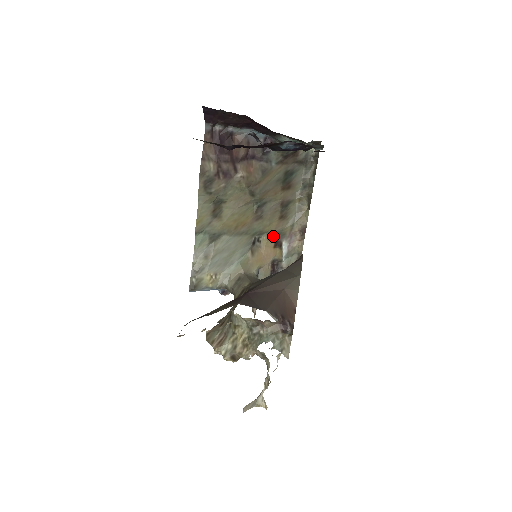
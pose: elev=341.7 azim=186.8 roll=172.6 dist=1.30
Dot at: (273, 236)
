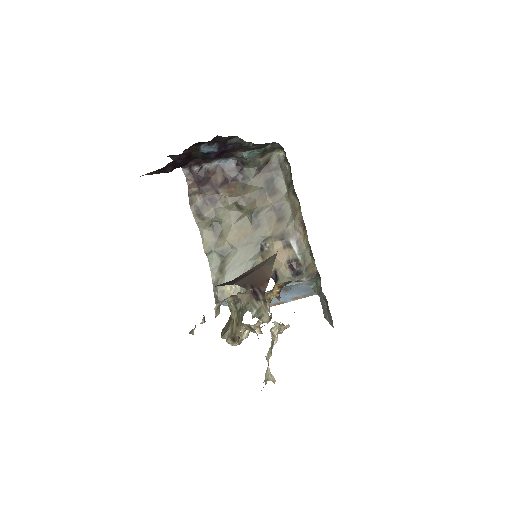
Dot at: (278, 238)
